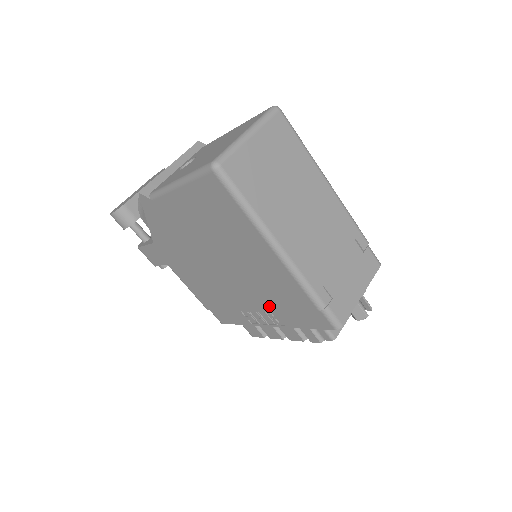
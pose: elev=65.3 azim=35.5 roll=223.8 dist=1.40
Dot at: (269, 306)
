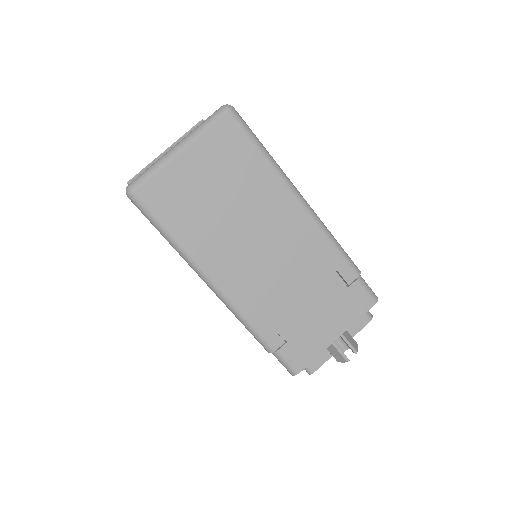
Dot at: occluded
